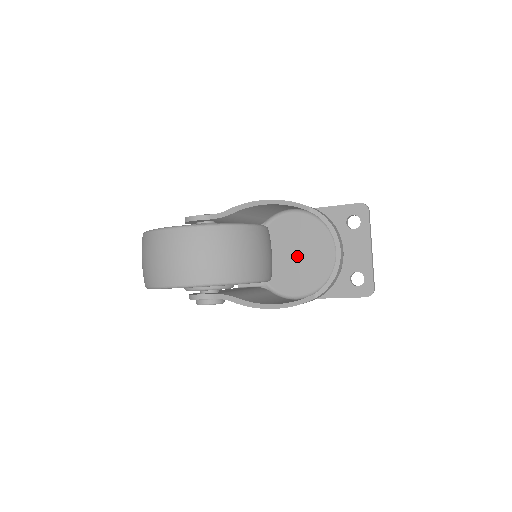
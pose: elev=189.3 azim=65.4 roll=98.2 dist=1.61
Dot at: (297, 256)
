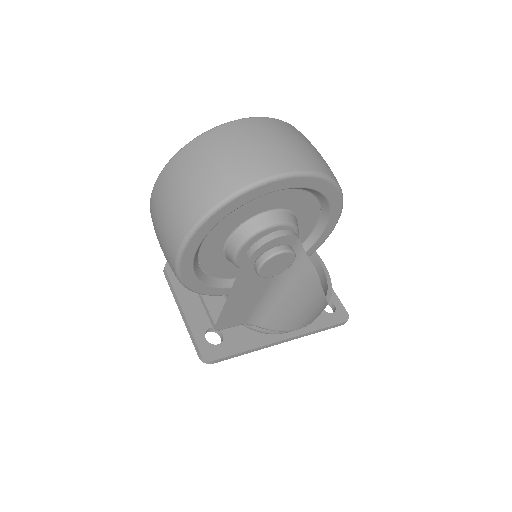
Dot at: occluded
